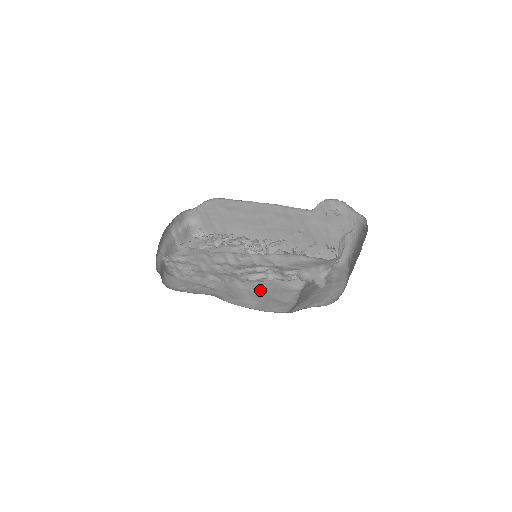
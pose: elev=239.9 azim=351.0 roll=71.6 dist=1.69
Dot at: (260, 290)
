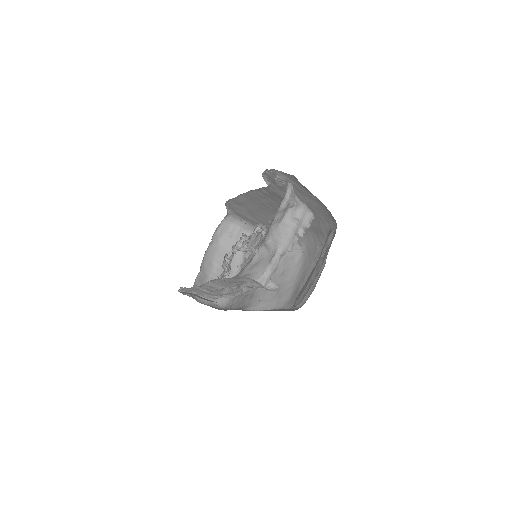
Dot at: (294, 278)
